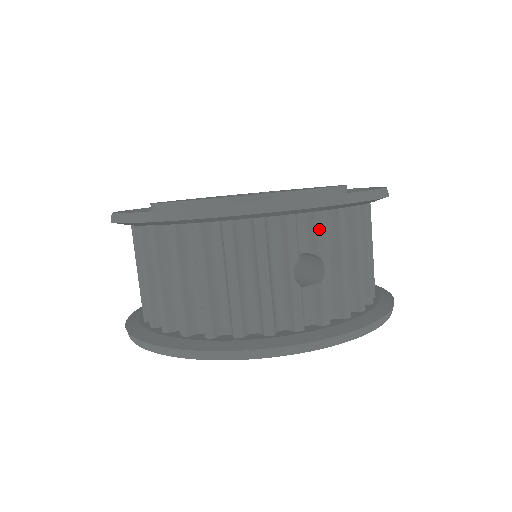
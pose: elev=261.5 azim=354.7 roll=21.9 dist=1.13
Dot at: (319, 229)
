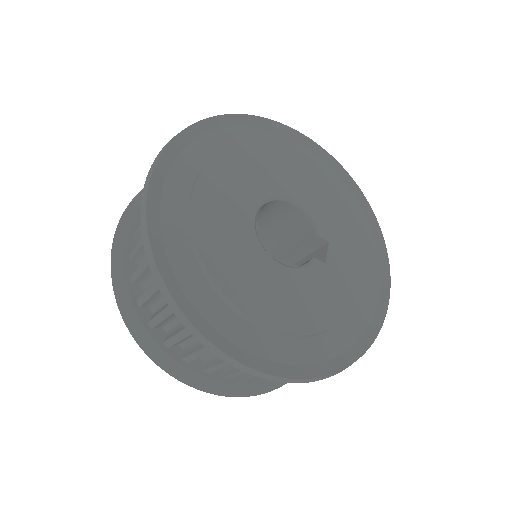
Dot at: occluded
